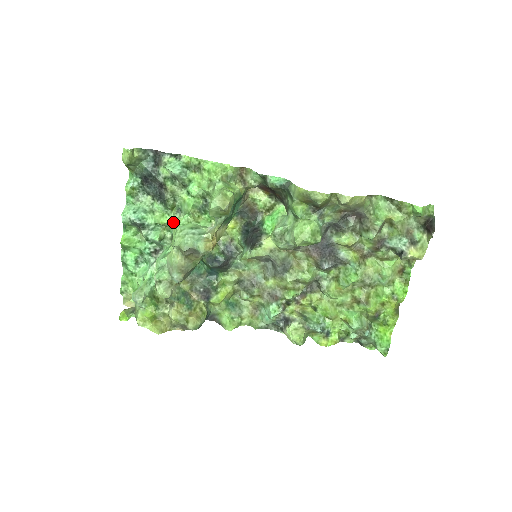
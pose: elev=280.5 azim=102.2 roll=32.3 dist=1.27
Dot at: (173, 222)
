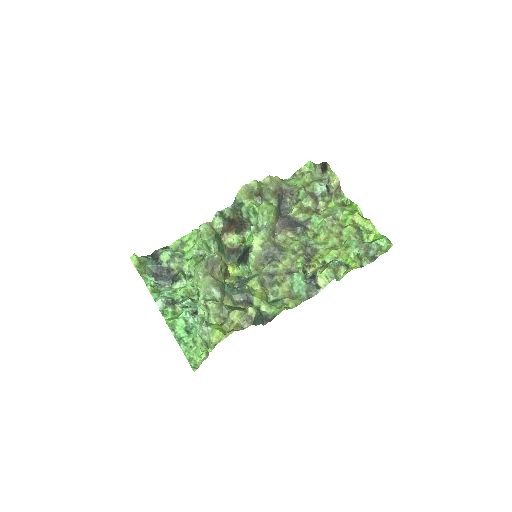
Dot at: (192, 286)
